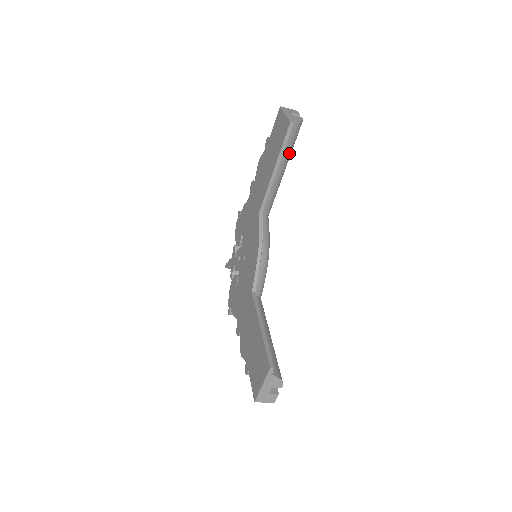
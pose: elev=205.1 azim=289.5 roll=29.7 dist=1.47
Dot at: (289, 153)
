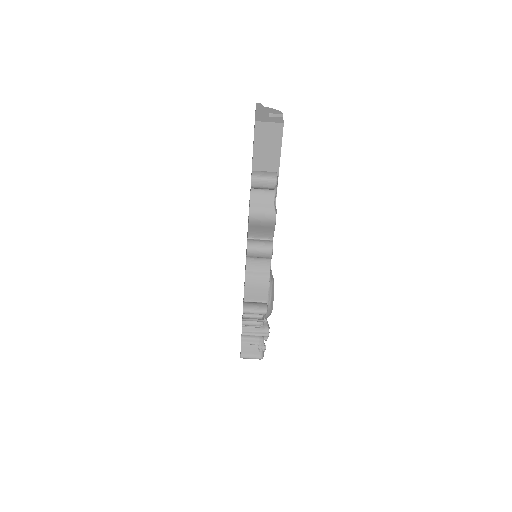
Dot at: occluded
